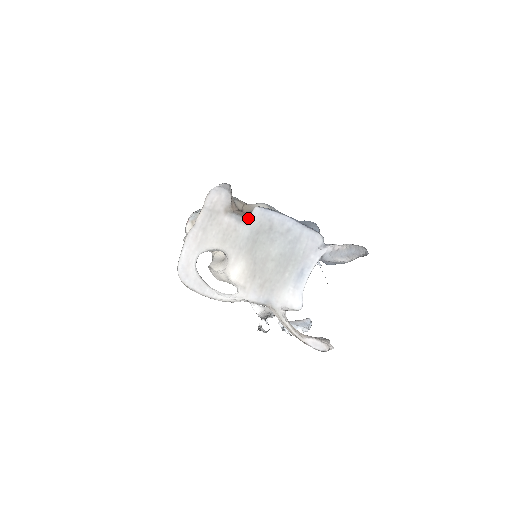
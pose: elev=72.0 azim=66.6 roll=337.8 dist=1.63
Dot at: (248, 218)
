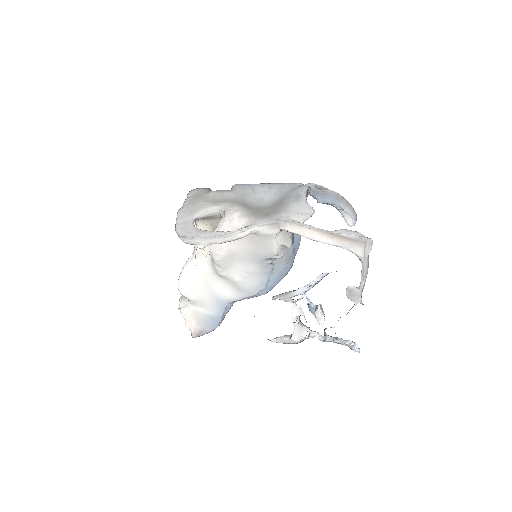
Dot at: (230, 190)
